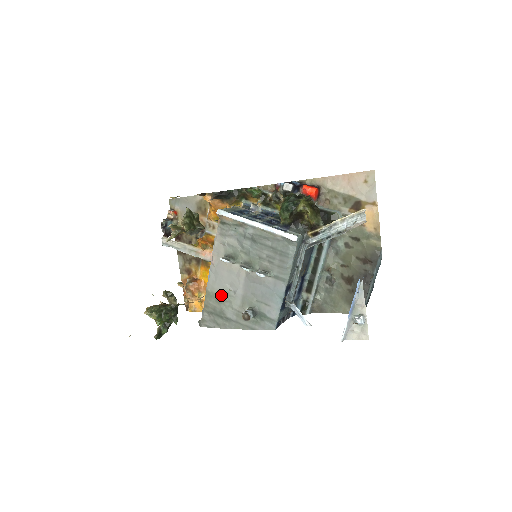
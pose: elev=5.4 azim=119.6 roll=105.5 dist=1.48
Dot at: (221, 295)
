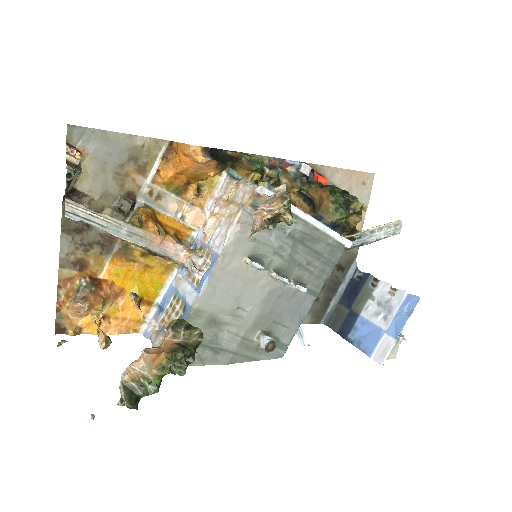
Dot at: (220, 315)
